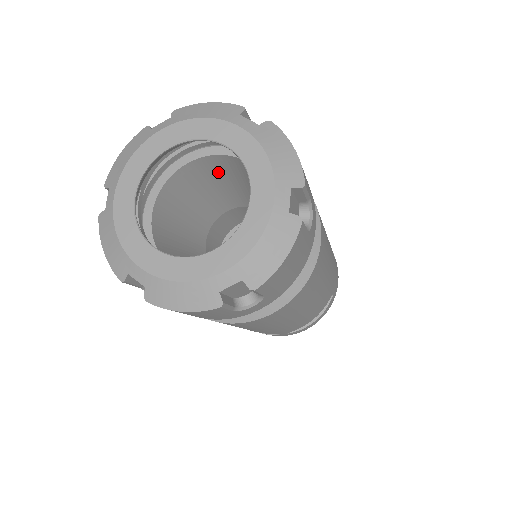
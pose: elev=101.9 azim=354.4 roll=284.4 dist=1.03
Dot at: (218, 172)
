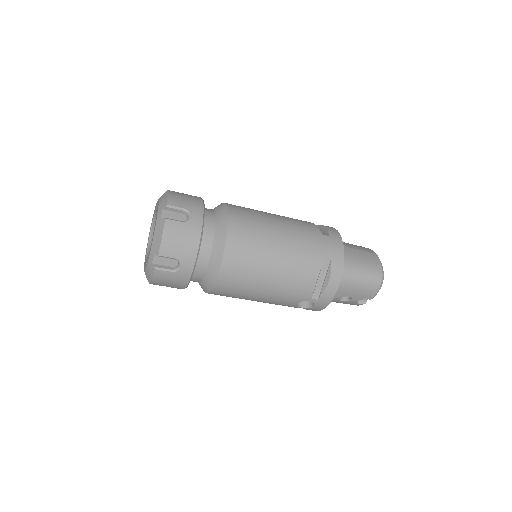
Dot at: occluded
